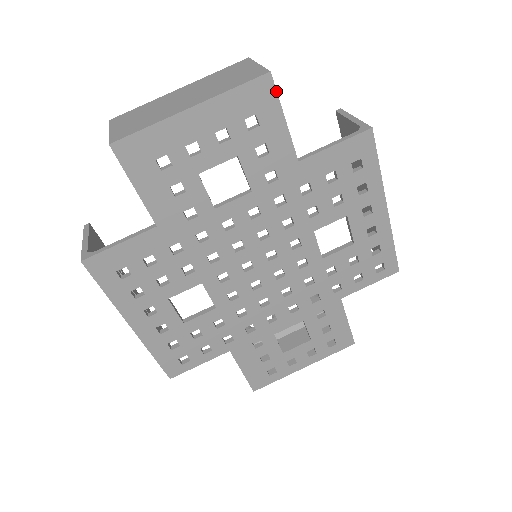
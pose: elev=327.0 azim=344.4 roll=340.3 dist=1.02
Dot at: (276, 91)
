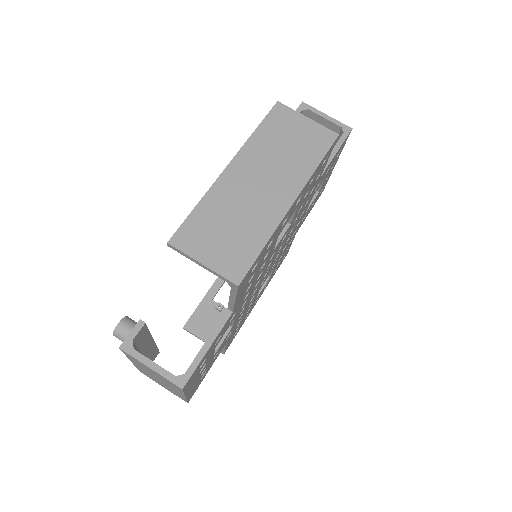
Dot at: (193, 373)
